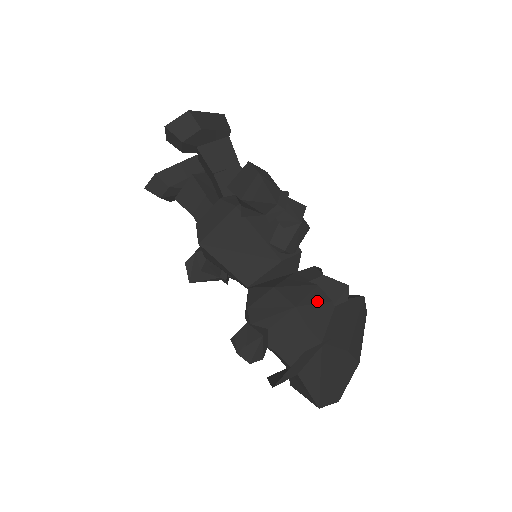
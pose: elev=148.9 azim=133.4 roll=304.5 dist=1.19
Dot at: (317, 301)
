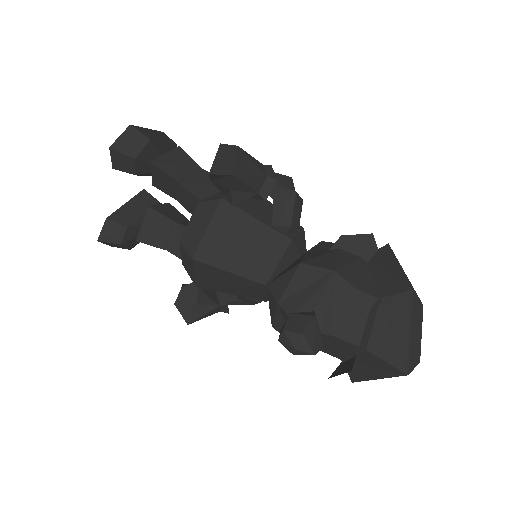
Dot at: (350, 261)
